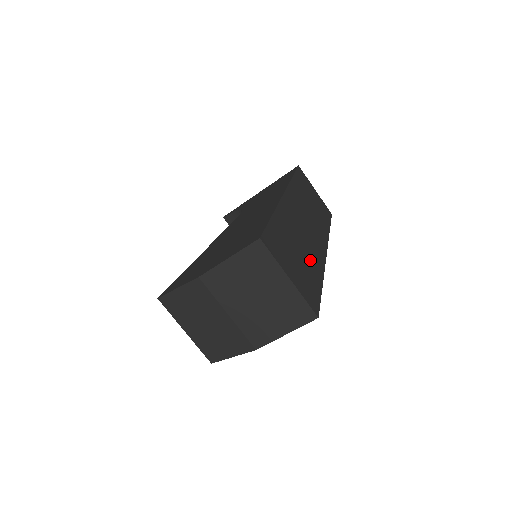
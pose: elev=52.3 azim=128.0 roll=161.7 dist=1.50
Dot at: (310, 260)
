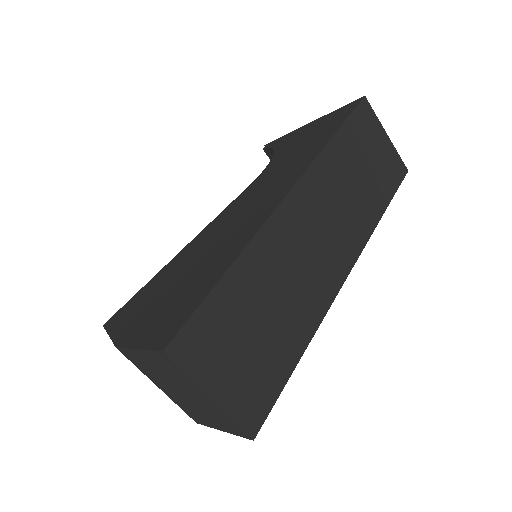
Dot at: (290, 321)
